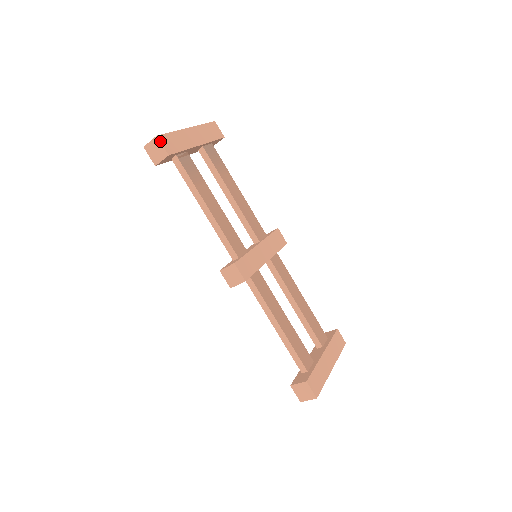
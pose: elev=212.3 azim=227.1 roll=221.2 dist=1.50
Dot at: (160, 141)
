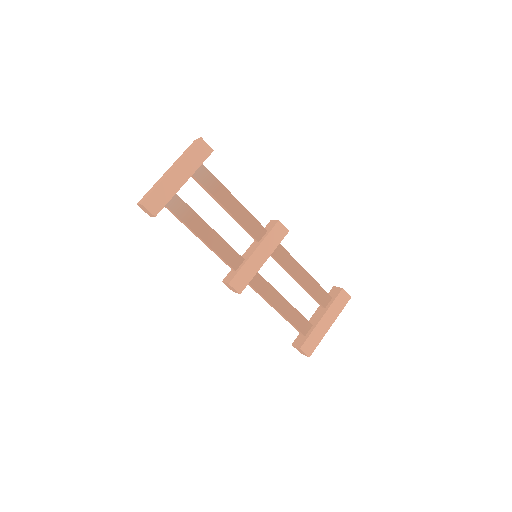
Dot at: (145, 207)
